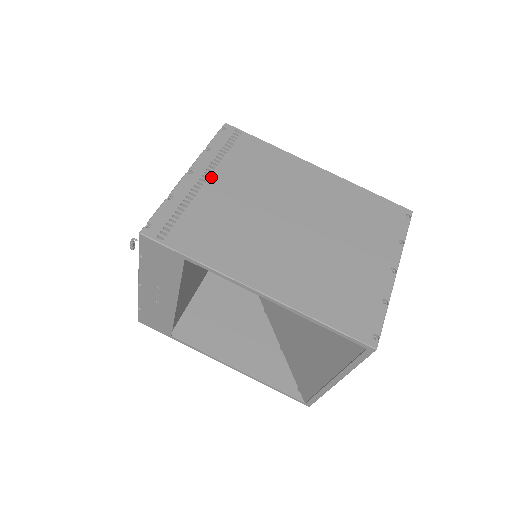
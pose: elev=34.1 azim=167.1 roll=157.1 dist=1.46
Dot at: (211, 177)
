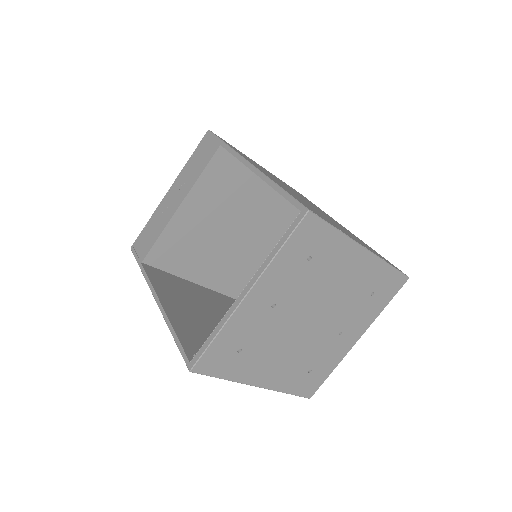
Dot at: occluded
